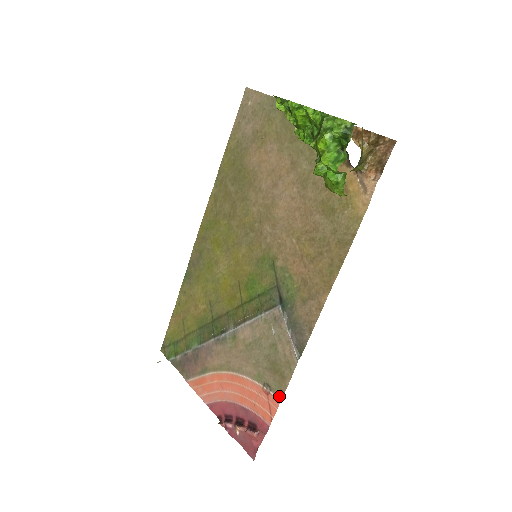
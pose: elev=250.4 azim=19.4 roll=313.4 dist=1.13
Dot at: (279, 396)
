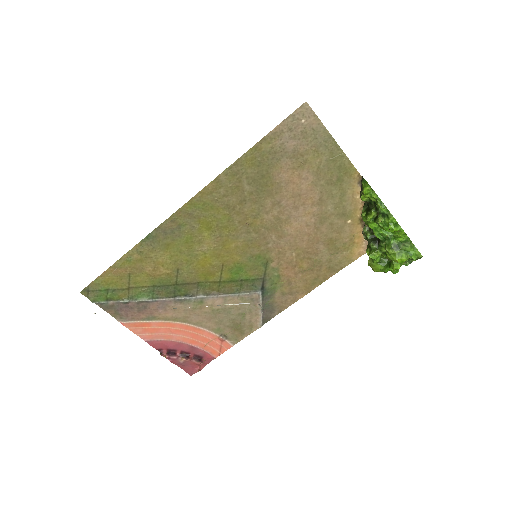
Dot at: (233, 343)
